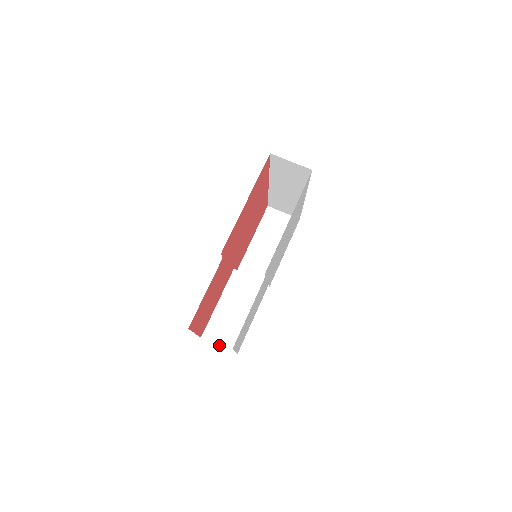
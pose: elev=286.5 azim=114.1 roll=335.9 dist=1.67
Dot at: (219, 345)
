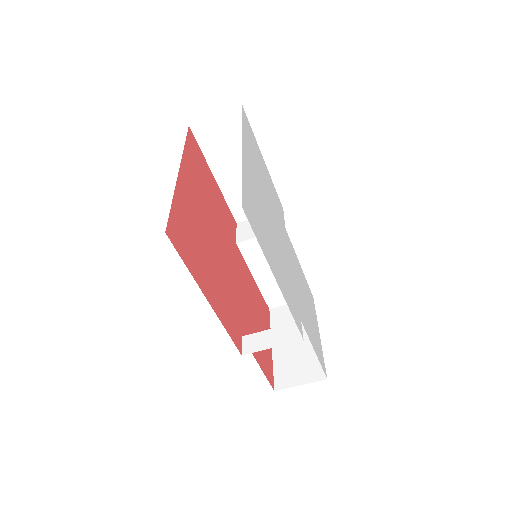
Dot at: occluded
